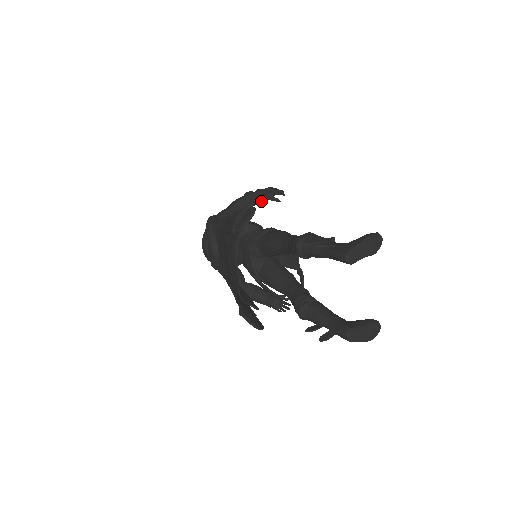
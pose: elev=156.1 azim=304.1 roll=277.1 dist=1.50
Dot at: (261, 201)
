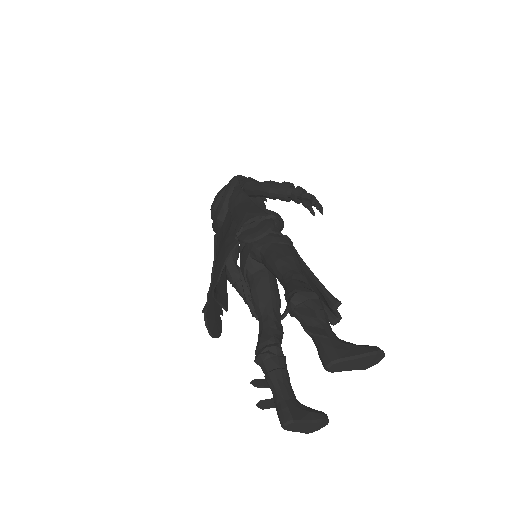
Dot at: (295, 202)
